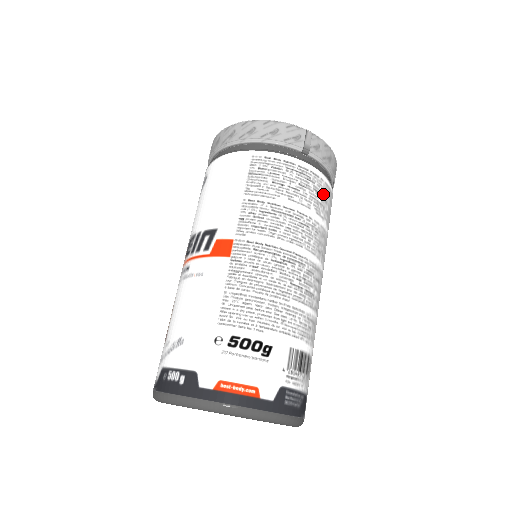
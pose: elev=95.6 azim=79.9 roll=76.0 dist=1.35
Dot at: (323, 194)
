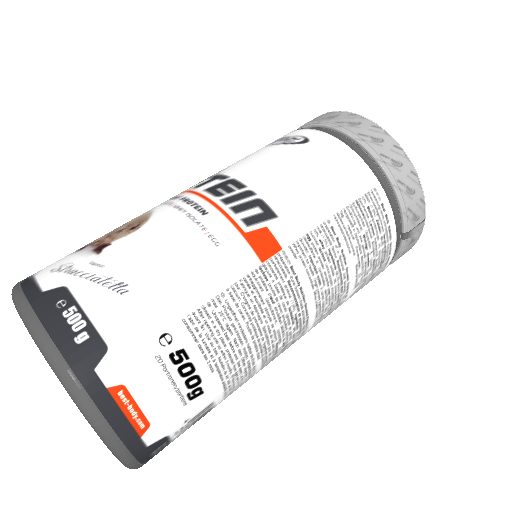
Dot at: occluded
